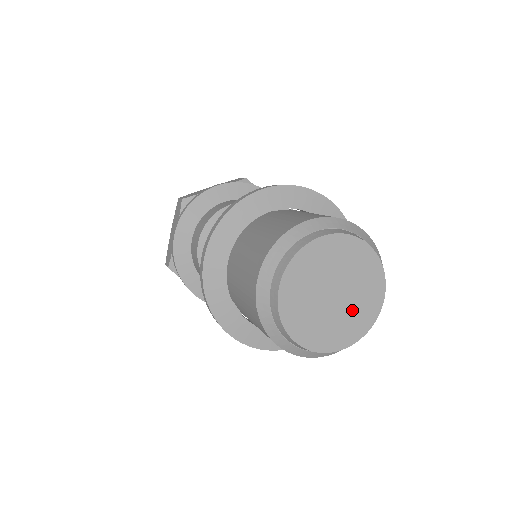
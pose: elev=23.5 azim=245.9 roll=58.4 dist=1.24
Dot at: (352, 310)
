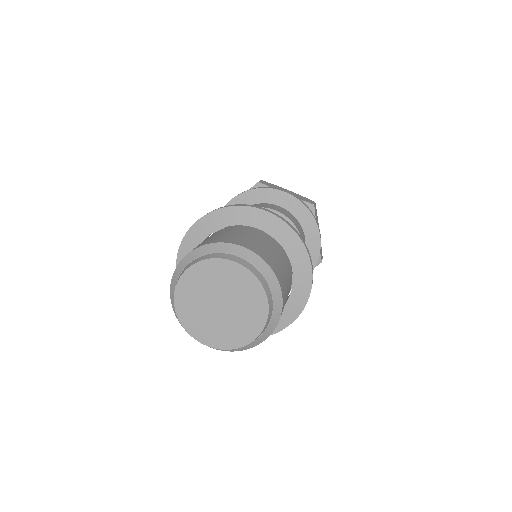
Dot at: (242, 314)
